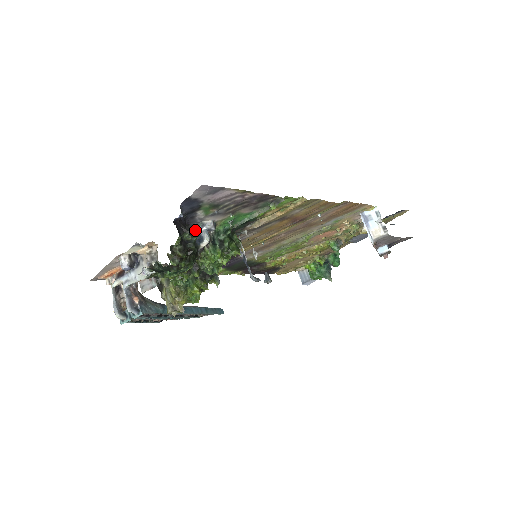
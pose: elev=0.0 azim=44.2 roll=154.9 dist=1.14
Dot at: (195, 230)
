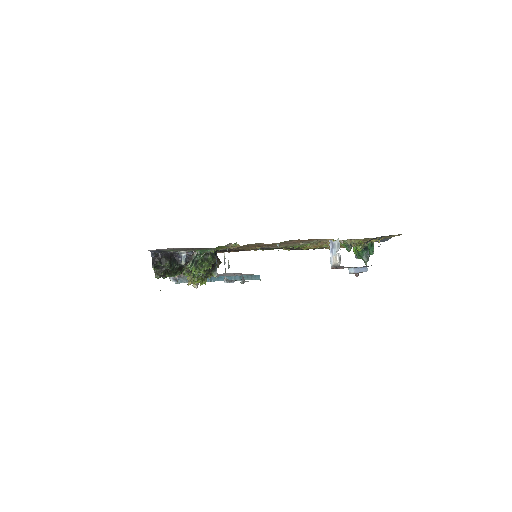
Dot at: (167, 261)
